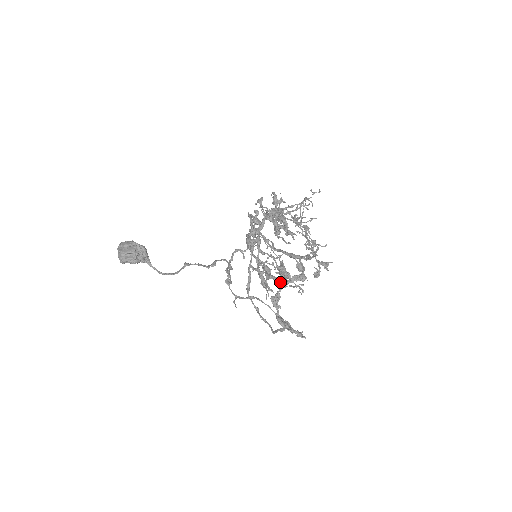
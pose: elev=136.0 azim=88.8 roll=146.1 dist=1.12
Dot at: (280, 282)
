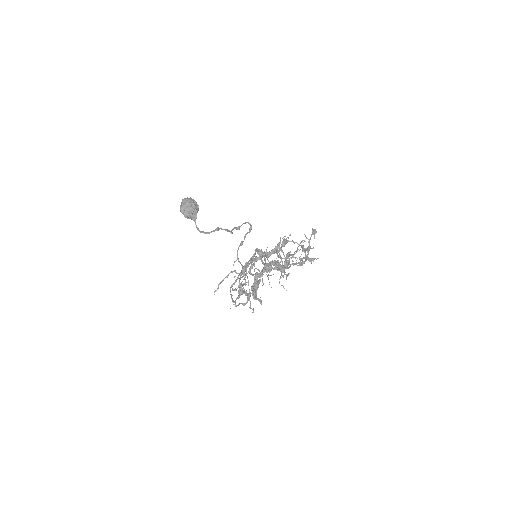
Dot at: (268, 267)
